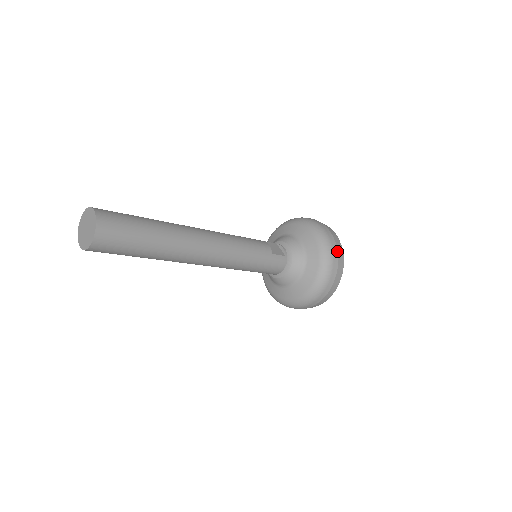
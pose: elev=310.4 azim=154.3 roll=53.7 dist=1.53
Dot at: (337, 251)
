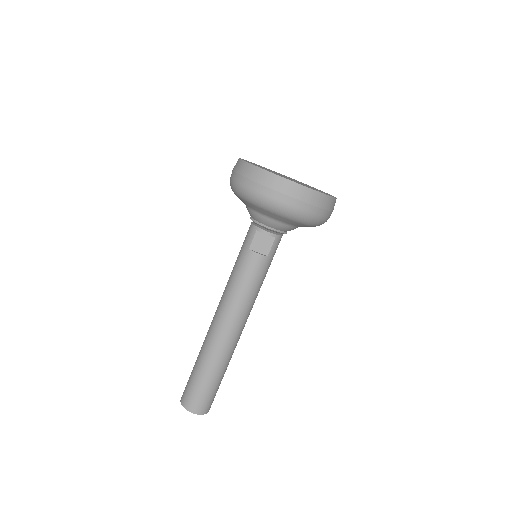
Dot at: (313, 206)
